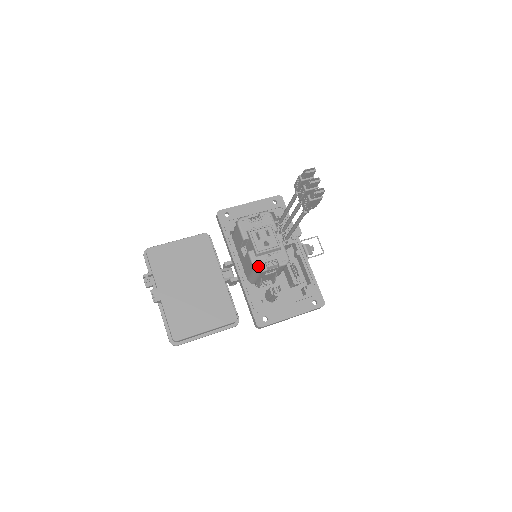
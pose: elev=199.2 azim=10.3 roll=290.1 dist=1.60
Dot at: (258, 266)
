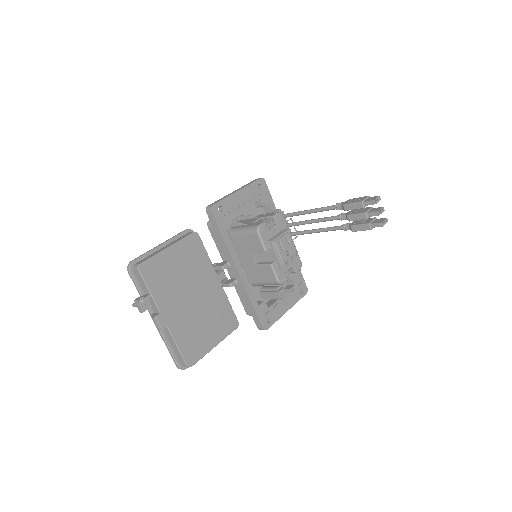
Dot at: (281, 278)
